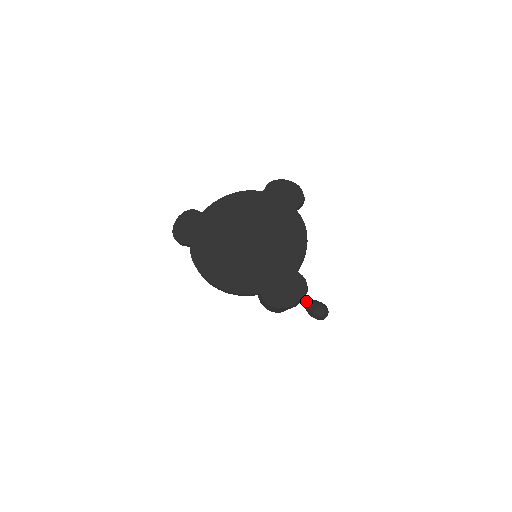
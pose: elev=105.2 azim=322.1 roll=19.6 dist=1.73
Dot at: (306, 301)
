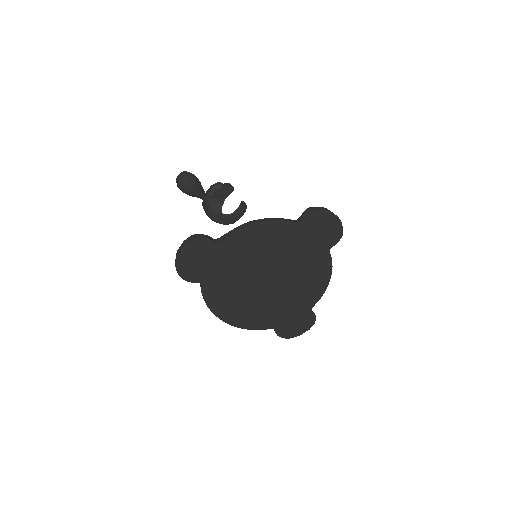
Dot at: occluded
